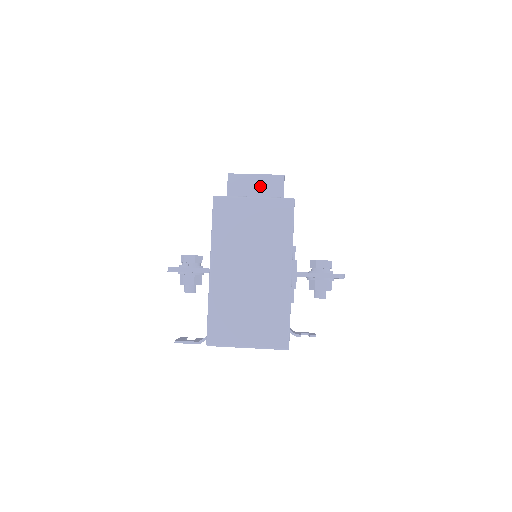
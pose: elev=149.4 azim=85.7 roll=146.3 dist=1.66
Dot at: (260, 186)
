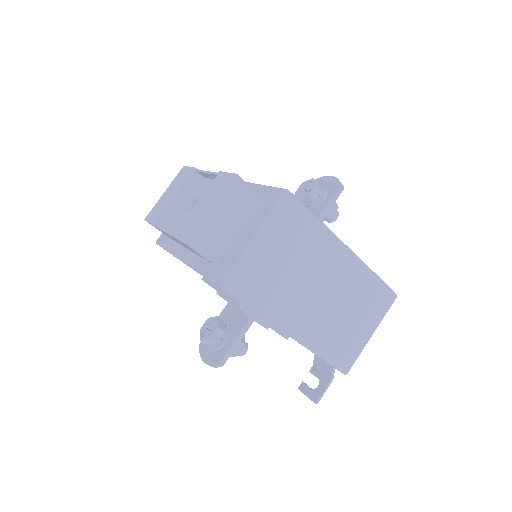
Dot at: (229, 214)
